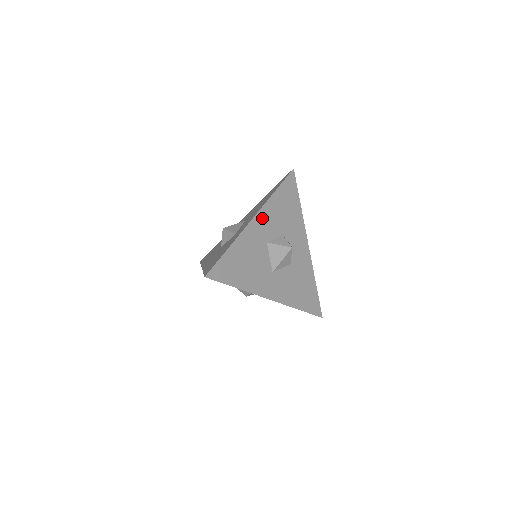
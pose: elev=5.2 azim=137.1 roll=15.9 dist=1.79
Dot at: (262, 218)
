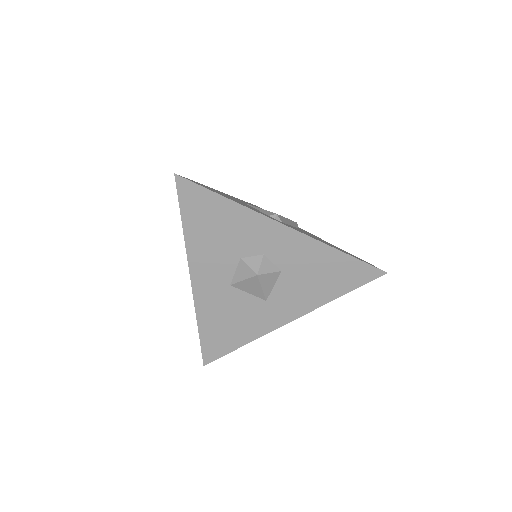
Dot at: (200, 272)
